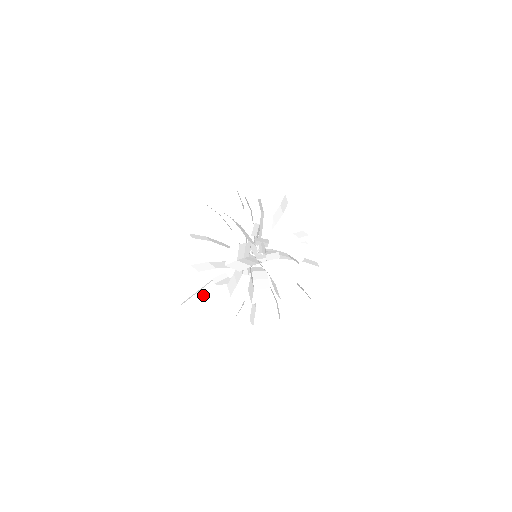
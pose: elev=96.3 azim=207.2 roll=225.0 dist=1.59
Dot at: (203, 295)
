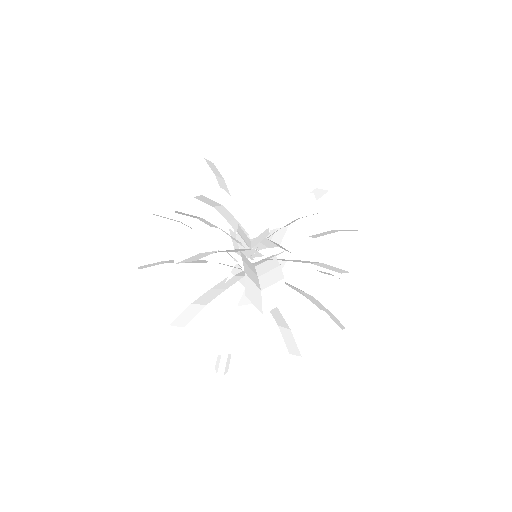
Dot at: occluded
